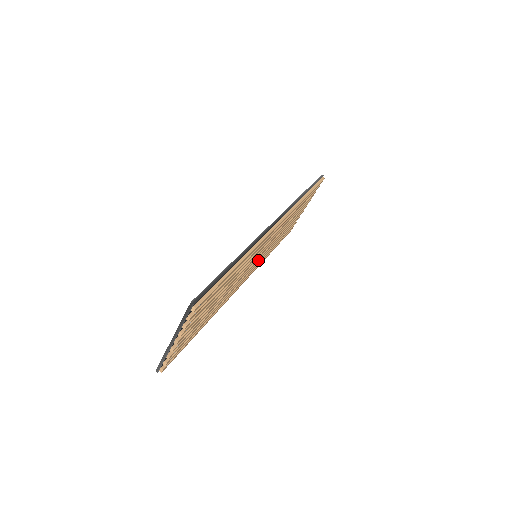
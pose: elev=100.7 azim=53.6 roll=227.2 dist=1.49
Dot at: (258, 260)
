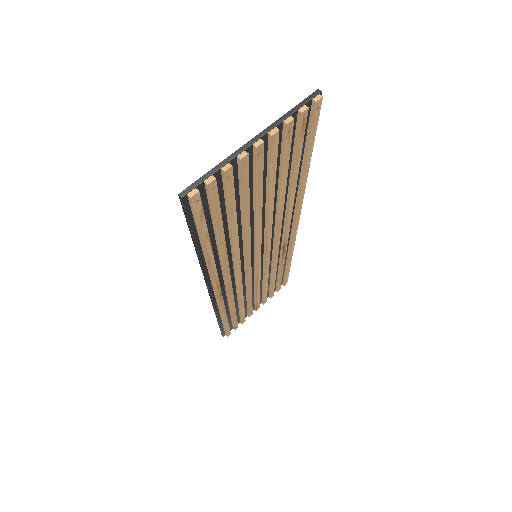
Dot at: (241, 280)
